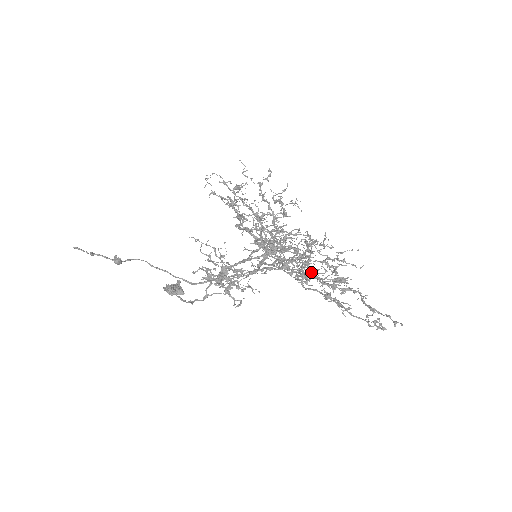
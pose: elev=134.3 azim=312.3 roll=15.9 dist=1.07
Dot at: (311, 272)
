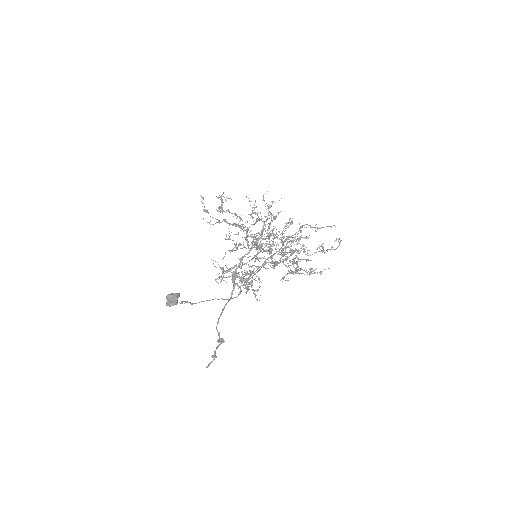
Dot at: occluded
